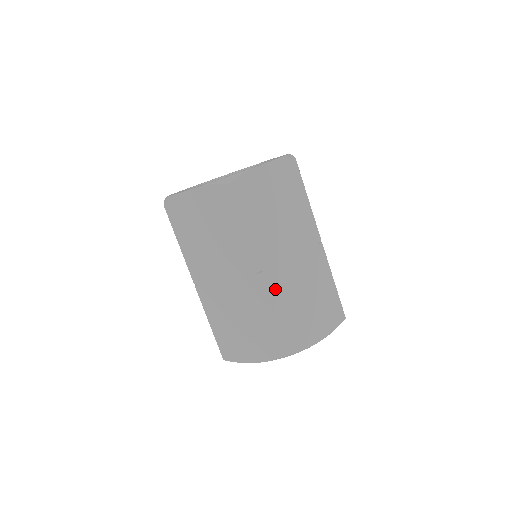
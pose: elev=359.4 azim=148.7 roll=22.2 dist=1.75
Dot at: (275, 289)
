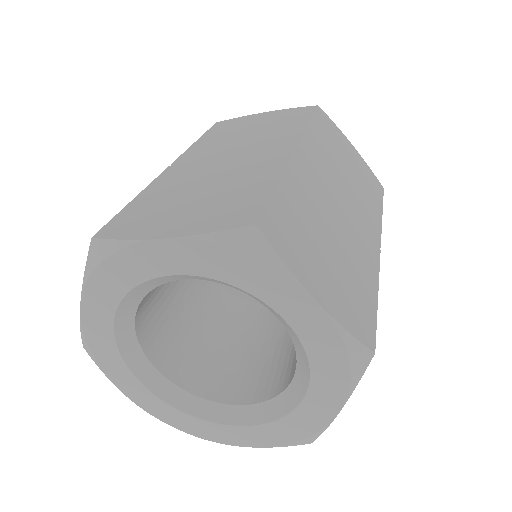
Dot at: (300, 175)
